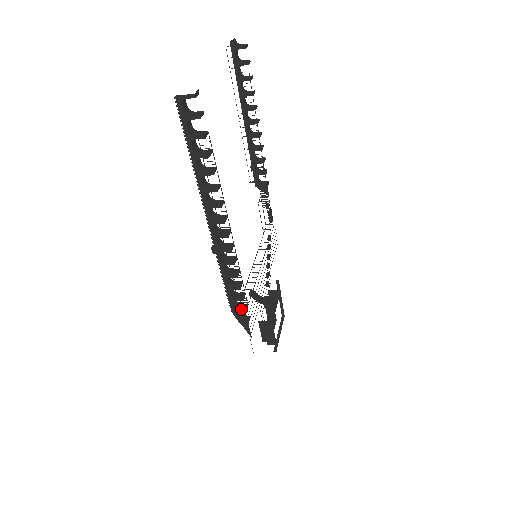
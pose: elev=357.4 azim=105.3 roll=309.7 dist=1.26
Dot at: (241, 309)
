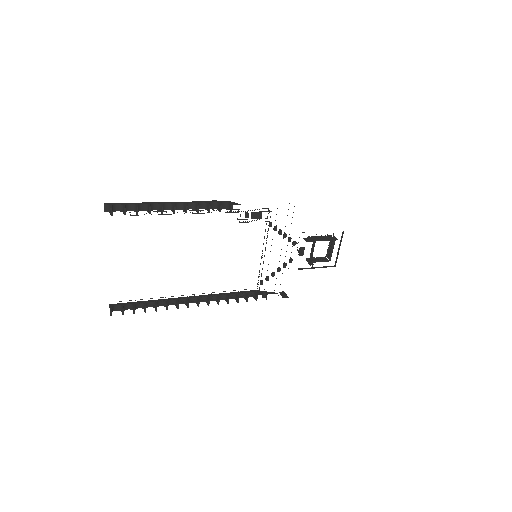
Dot at: (255, 298)
